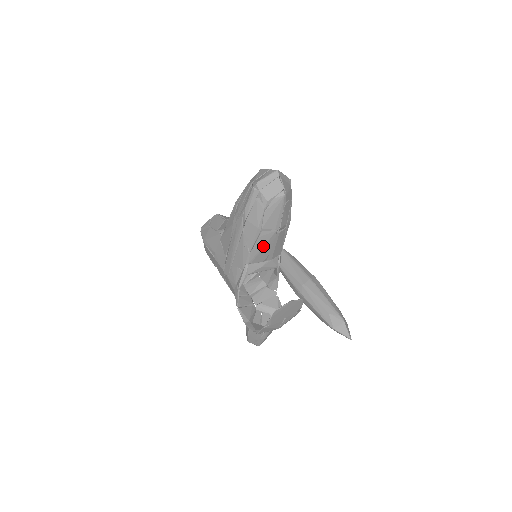
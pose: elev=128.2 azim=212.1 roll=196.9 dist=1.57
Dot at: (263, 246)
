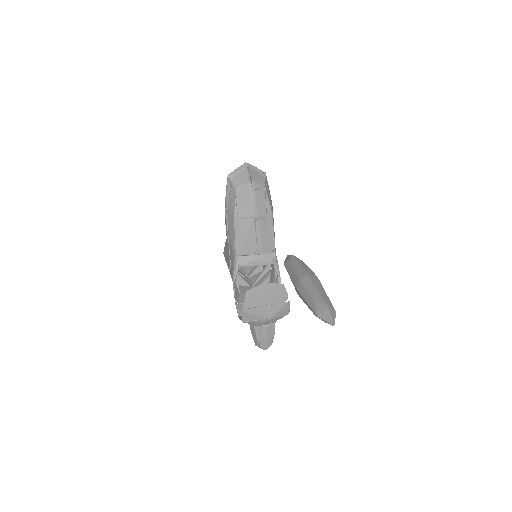
Dot at: (245, 236)
